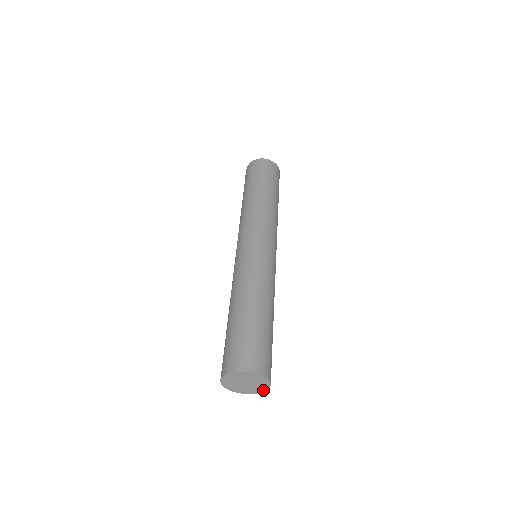
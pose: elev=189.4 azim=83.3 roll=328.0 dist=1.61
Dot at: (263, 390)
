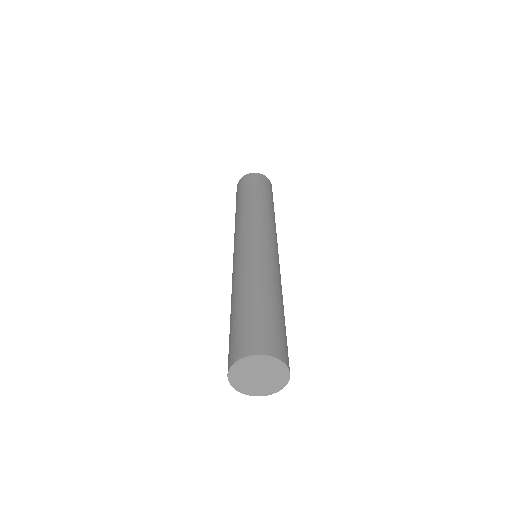
Dot at: (282, 386)
